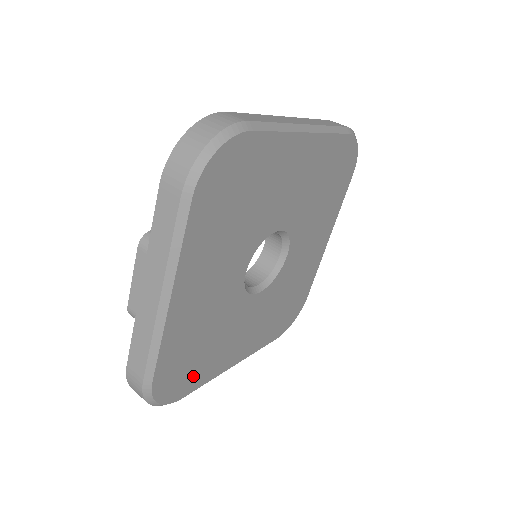
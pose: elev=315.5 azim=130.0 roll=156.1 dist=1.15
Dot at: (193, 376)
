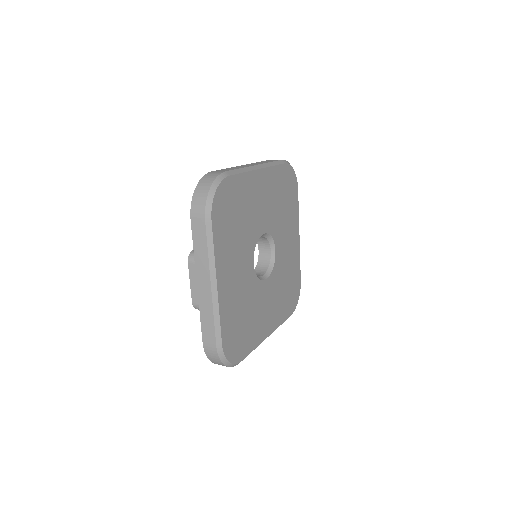
Dot at: (244, 343)
